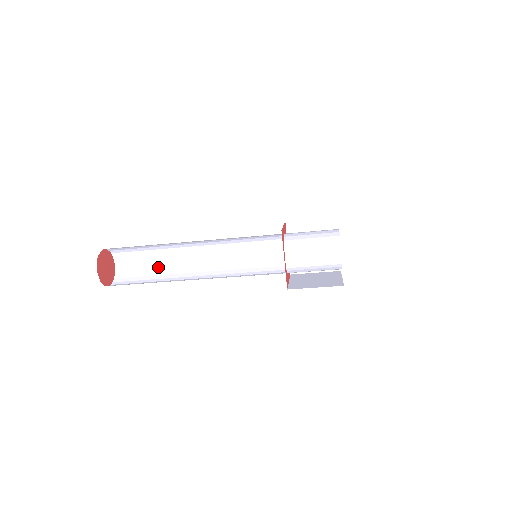
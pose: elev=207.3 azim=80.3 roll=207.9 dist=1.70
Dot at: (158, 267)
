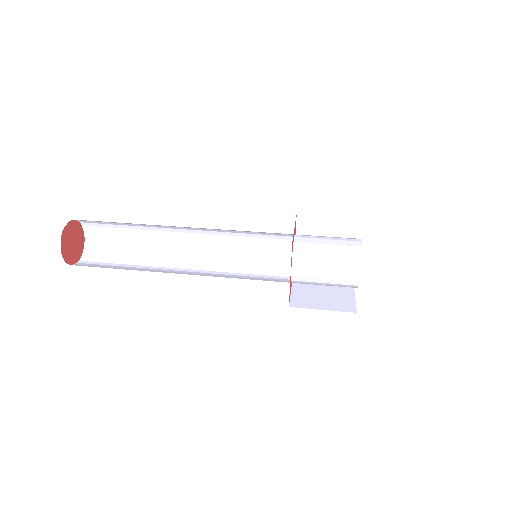
Dot at: (137, 245)
